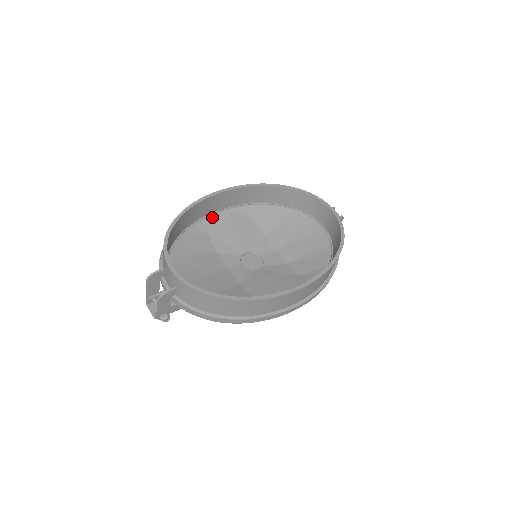
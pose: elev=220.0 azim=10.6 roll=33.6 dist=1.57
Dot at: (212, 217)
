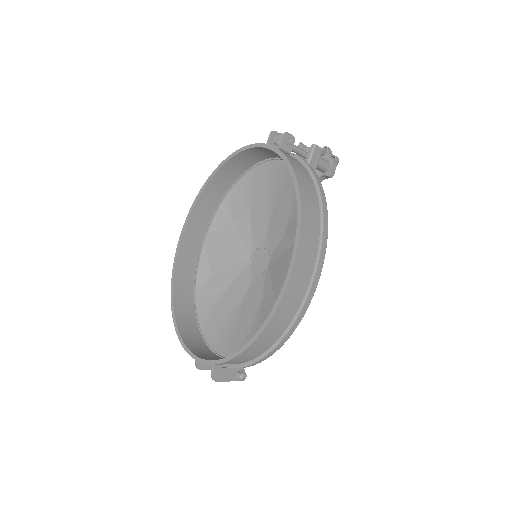
Dot at: (202, 256)
